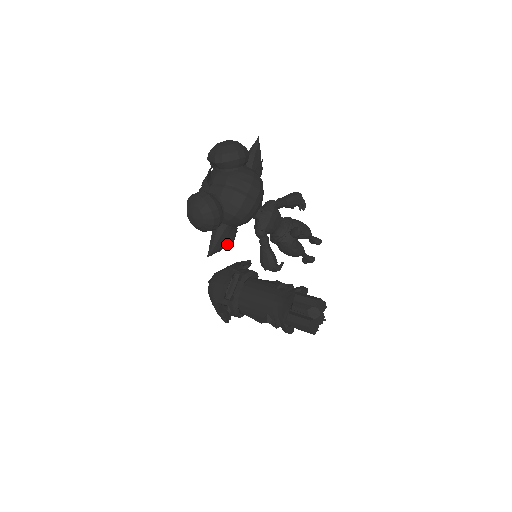
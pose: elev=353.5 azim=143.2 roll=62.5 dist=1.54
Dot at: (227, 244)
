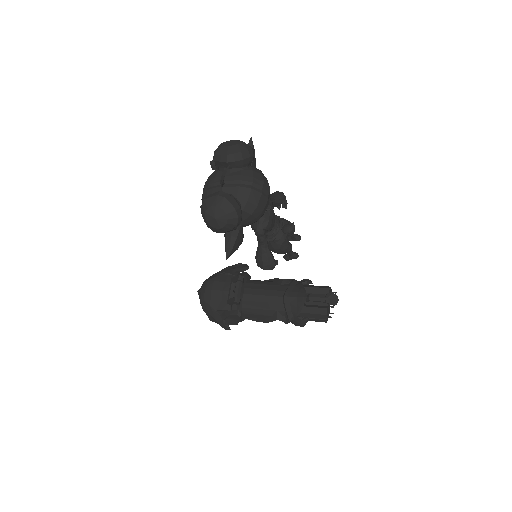
Dot at: (239, 245)
